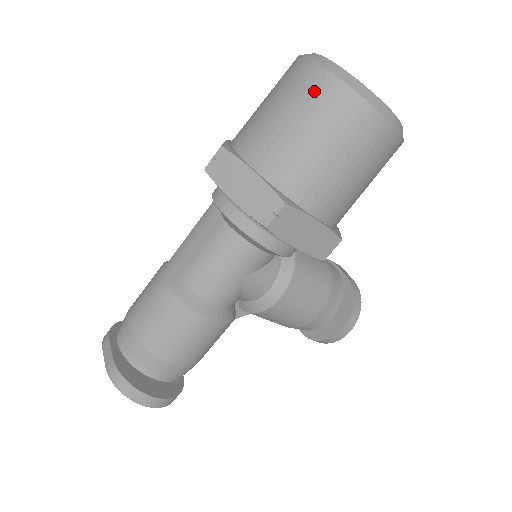
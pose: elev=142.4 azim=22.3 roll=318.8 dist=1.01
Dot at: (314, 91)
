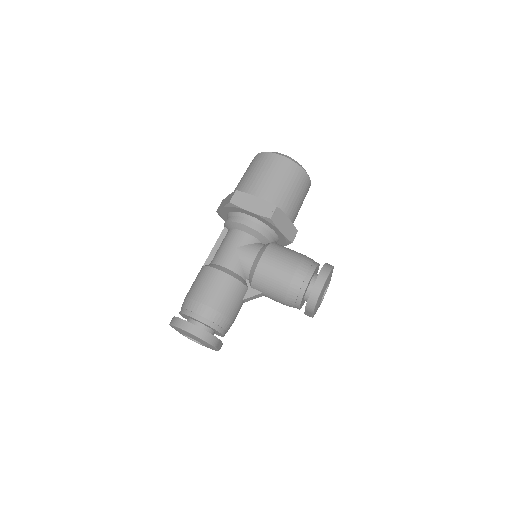
Dot at: occluded
